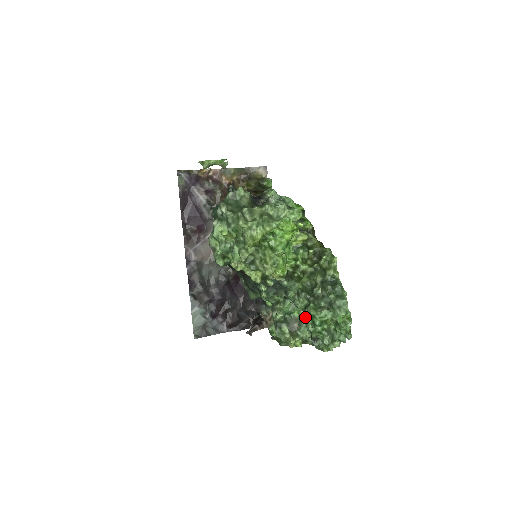
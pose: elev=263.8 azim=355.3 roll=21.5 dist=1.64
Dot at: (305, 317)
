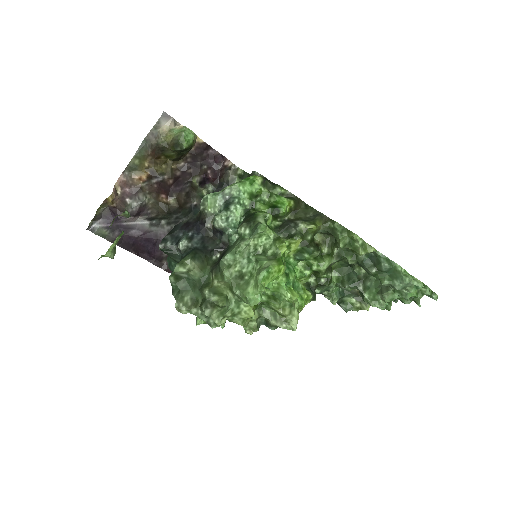
Dot at: (367, 303)
